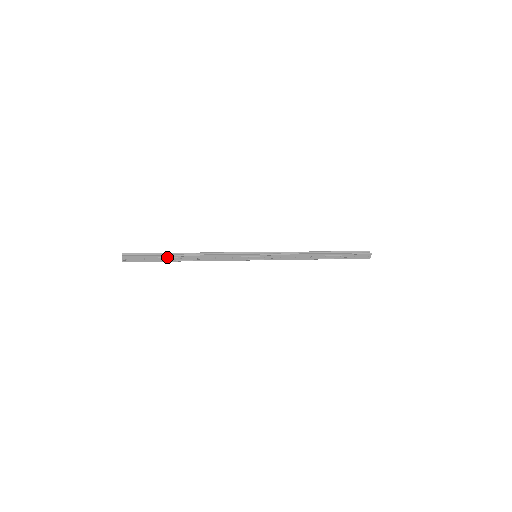
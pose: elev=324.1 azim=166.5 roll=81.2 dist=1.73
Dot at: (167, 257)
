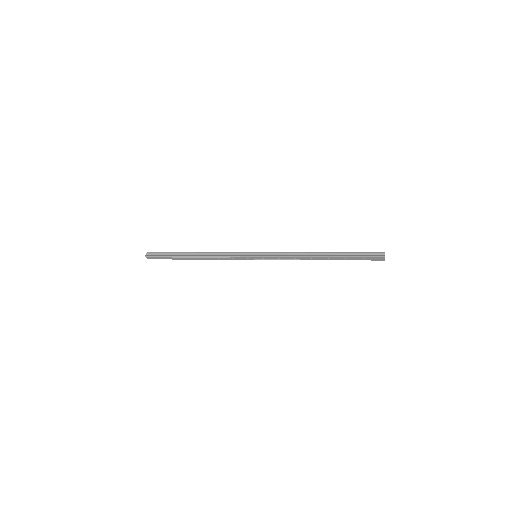
Dot at: (178, 257)
